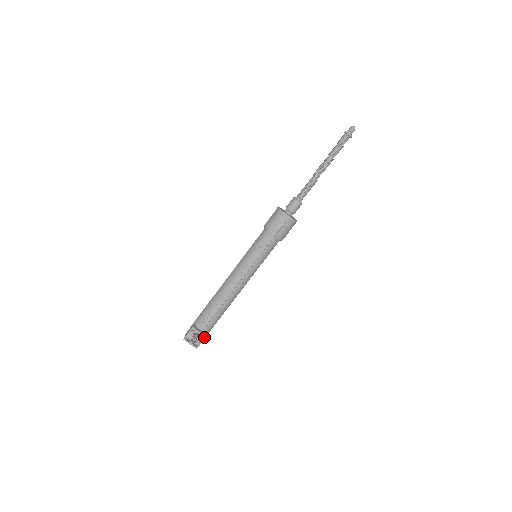
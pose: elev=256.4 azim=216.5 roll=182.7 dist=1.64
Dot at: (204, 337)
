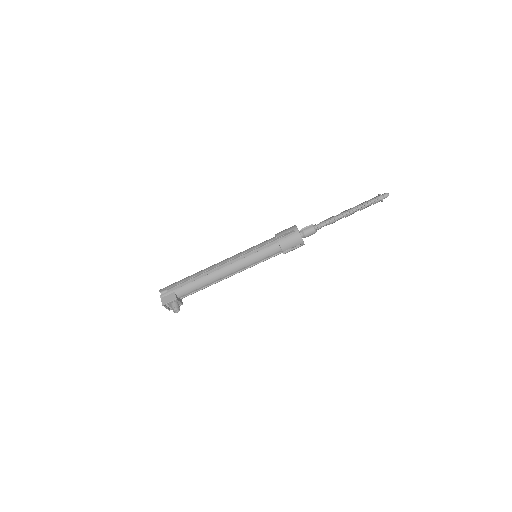
Dot at: occluded
